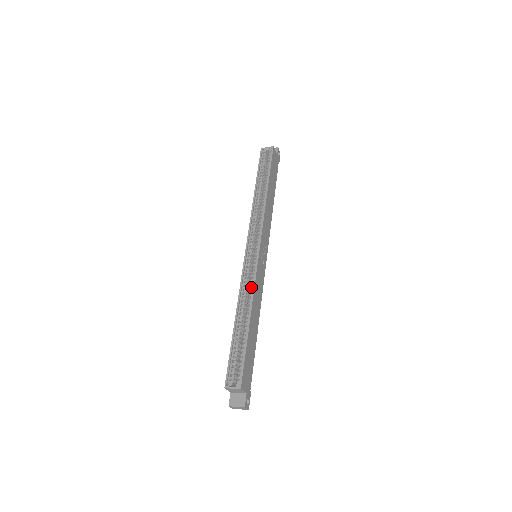
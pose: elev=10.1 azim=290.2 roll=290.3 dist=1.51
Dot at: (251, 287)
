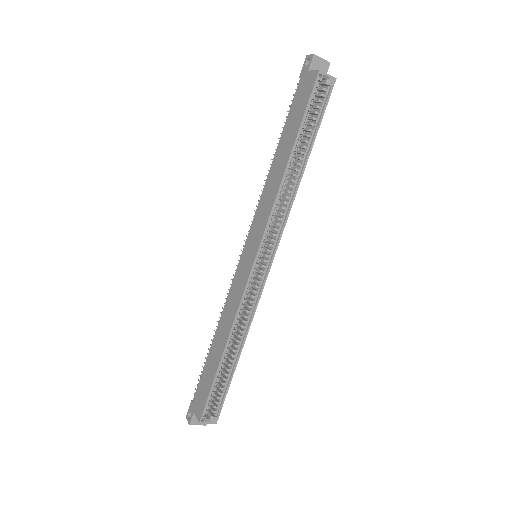
Dot at: (250, 312)
